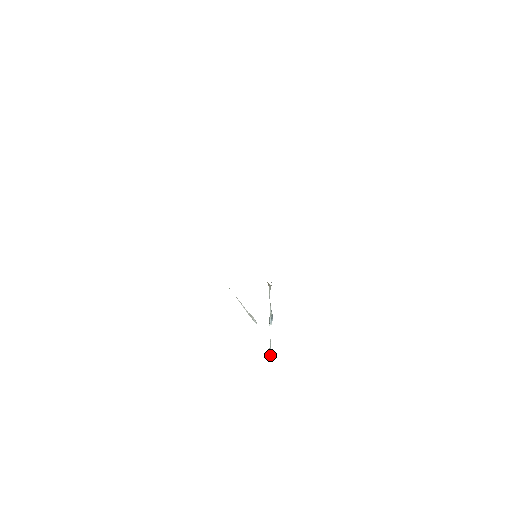
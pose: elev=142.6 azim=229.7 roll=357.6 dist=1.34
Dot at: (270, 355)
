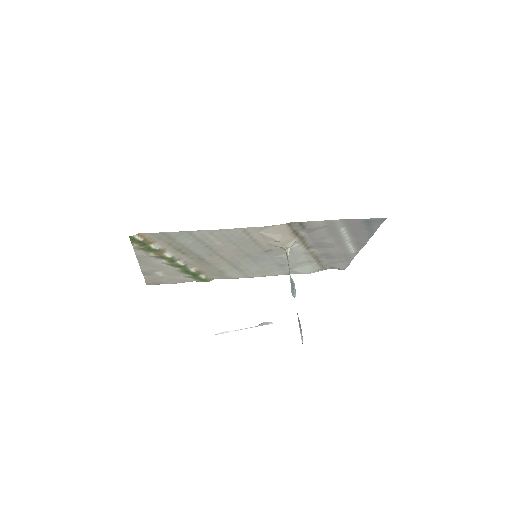
Dot at: (302, 341)
